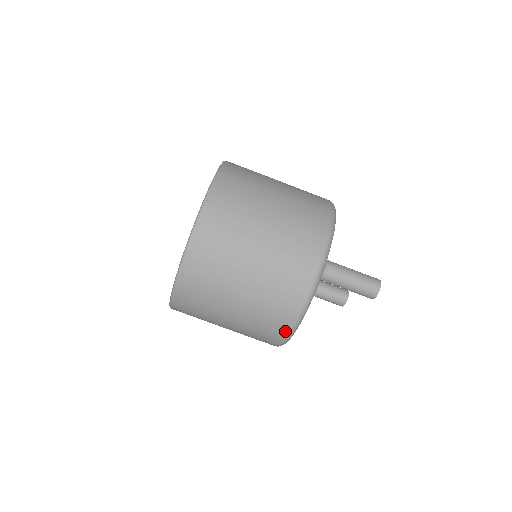
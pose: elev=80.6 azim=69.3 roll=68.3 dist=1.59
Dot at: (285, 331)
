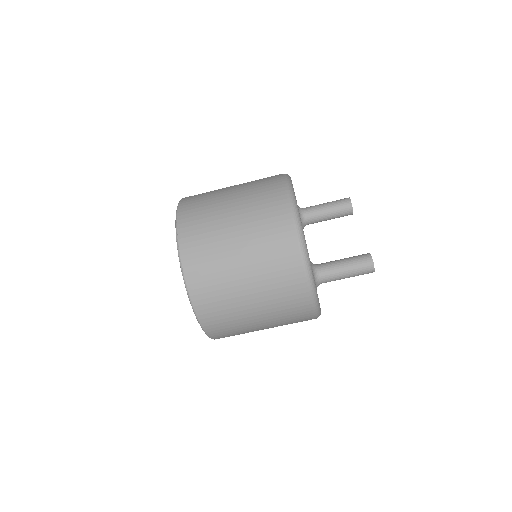
Dot at: occluded
